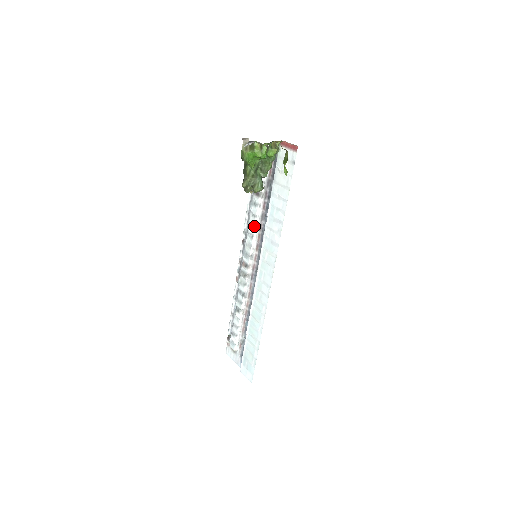
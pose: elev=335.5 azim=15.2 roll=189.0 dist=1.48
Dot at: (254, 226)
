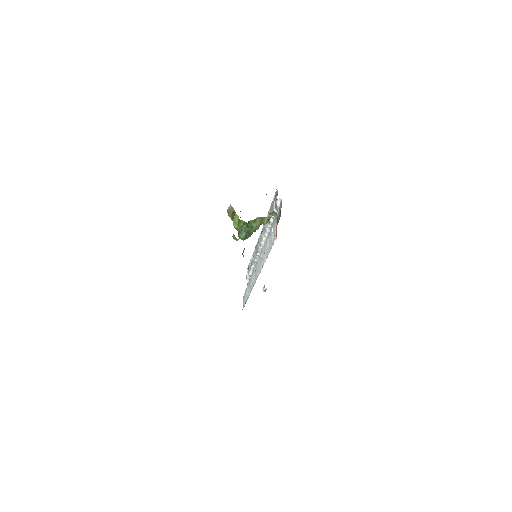
Dot at: occluded
